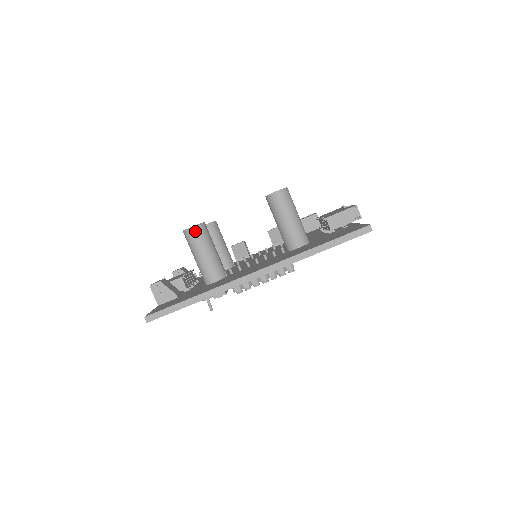
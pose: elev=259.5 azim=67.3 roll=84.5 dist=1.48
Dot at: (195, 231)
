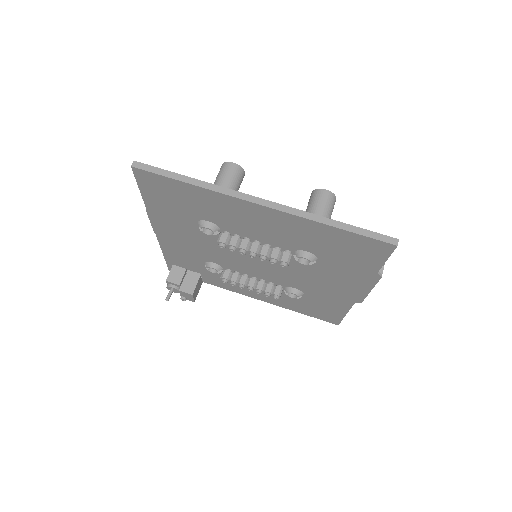
Dot at: (233, 167)
